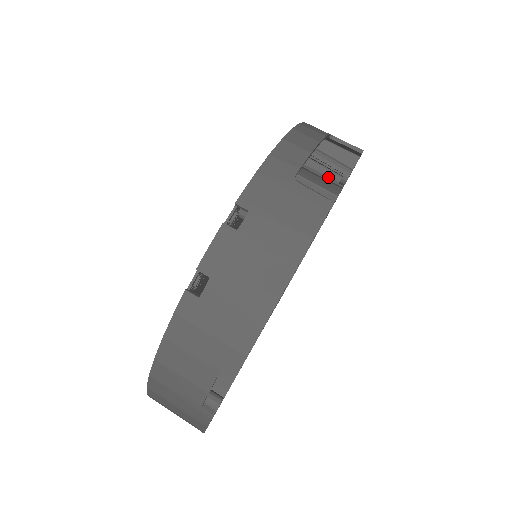
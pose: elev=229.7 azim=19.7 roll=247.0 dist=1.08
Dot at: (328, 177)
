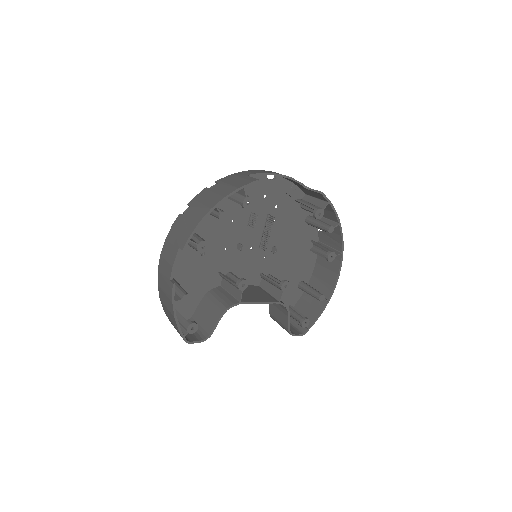
Dot at: (320, 226)
